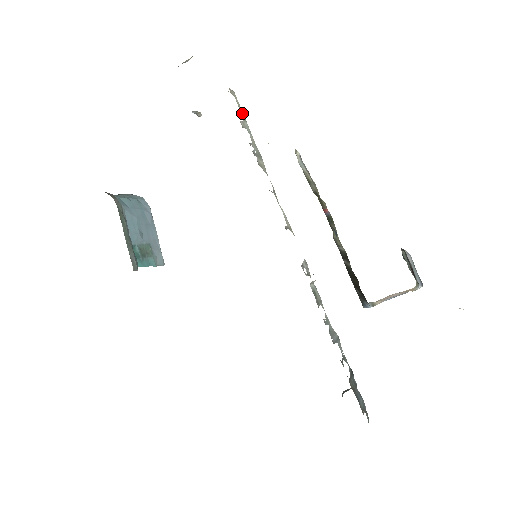
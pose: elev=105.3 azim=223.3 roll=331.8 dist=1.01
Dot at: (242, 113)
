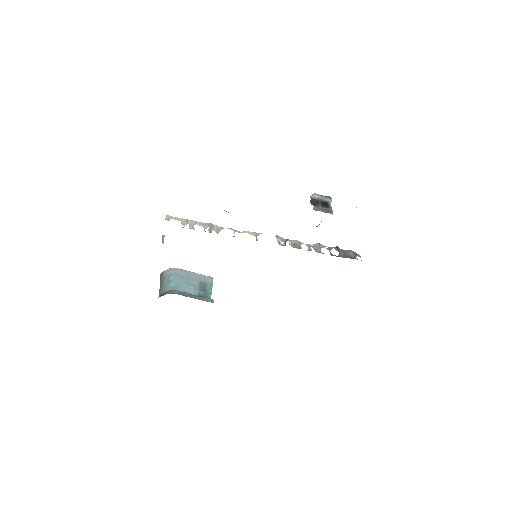
Dot at: (182, 220)
